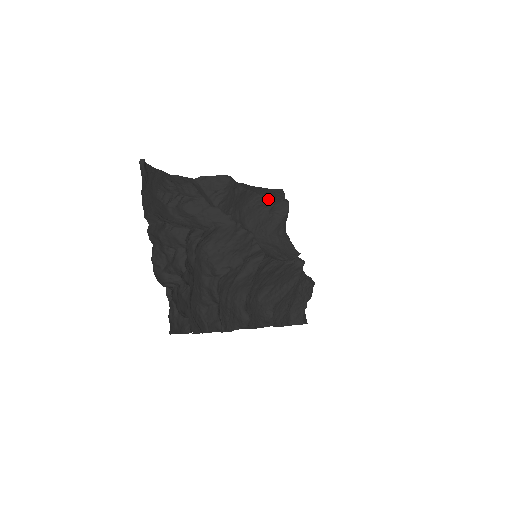
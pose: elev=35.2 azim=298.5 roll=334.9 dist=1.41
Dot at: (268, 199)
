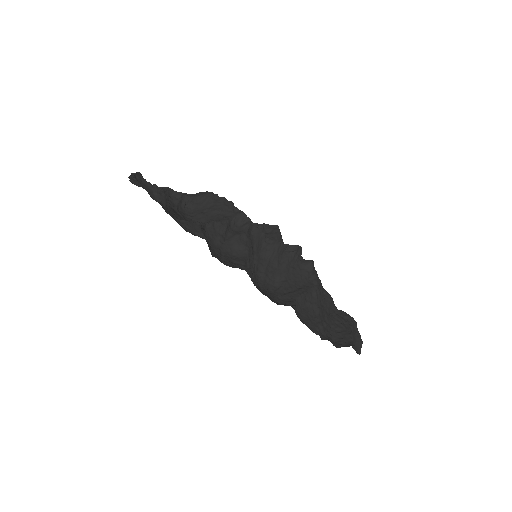
Dot at: (257, 225)
